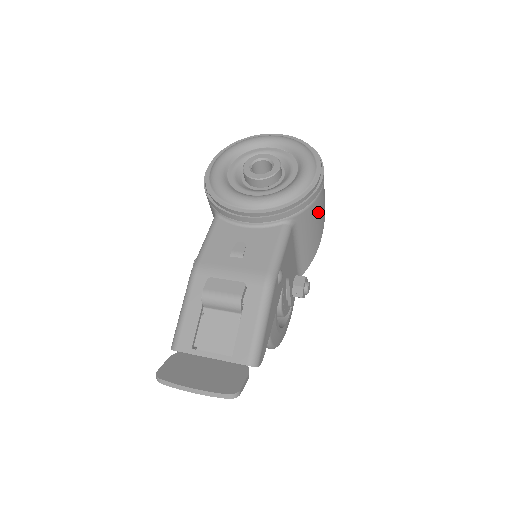
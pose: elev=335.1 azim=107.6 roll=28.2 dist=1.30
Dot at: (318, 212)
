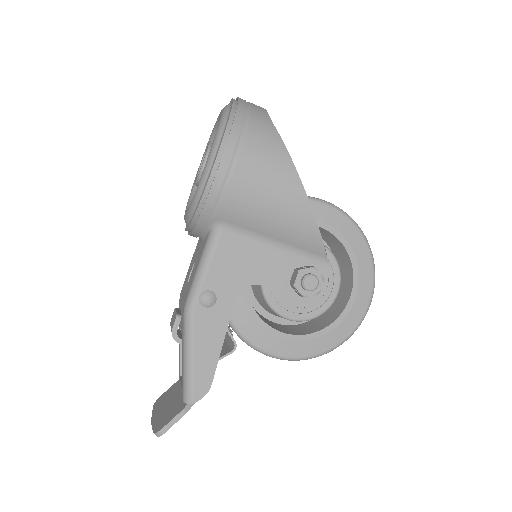
Dot at: (255, 192)
